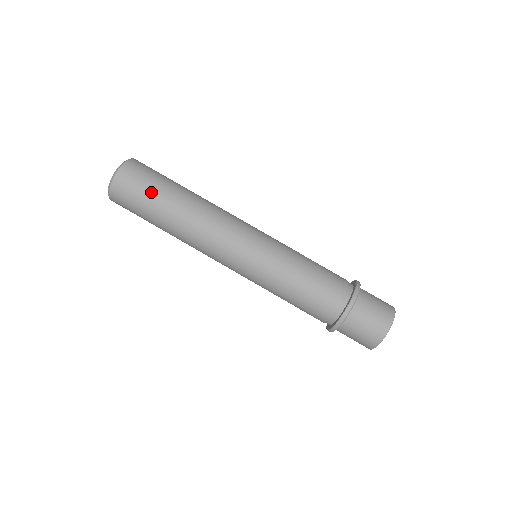
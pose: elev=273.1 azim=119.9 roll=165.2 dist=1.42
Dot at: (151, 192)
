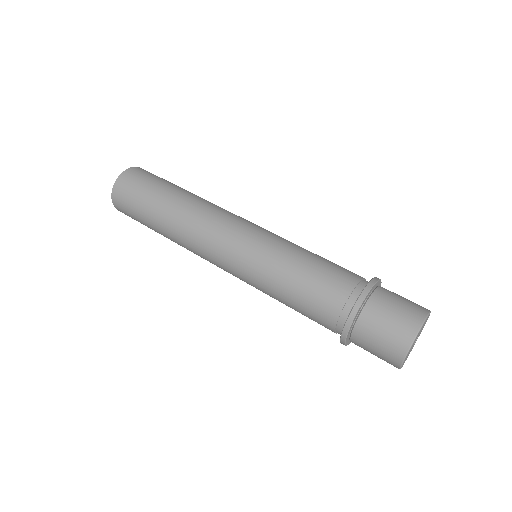
Dot at: (152, 186)
